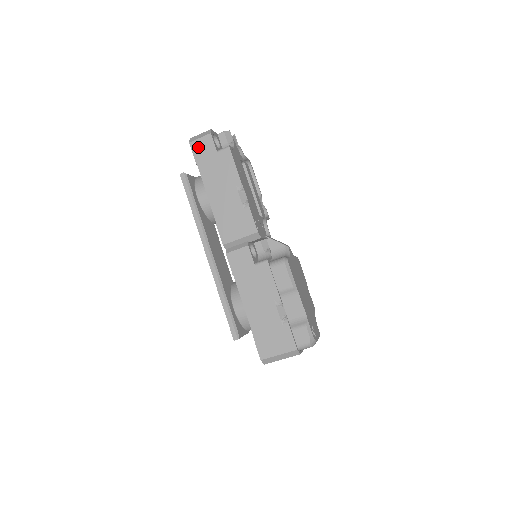
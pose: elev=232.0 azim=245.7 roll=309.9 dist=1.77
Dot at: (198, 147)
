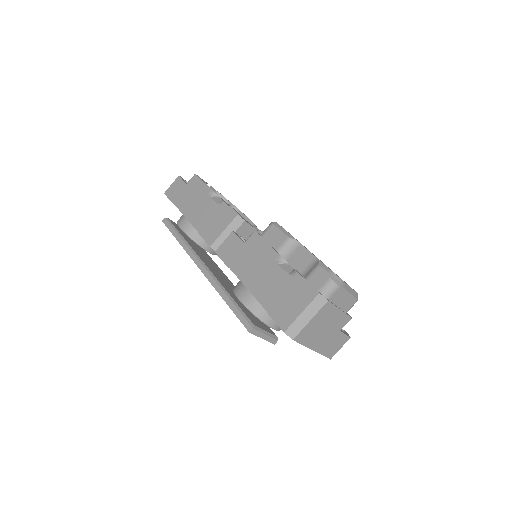
Dot at: (171, 191)
